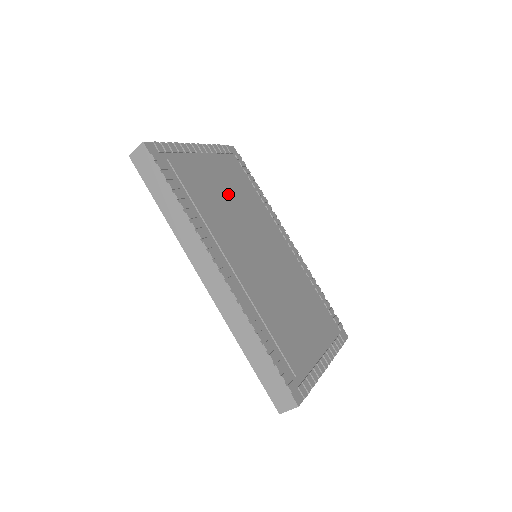
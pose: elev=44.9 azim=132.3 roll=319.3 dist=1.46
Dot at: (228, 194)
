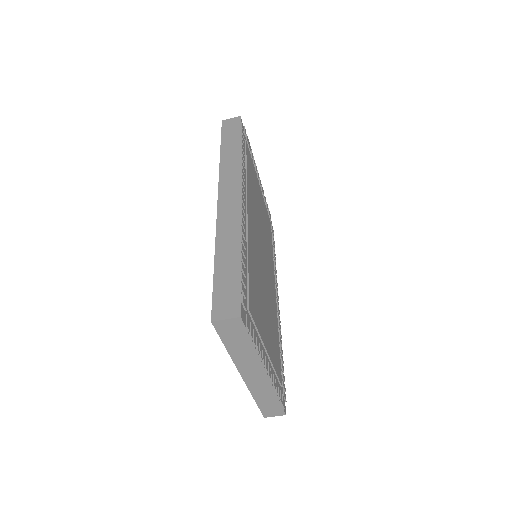
Dot at: (261, 211)
